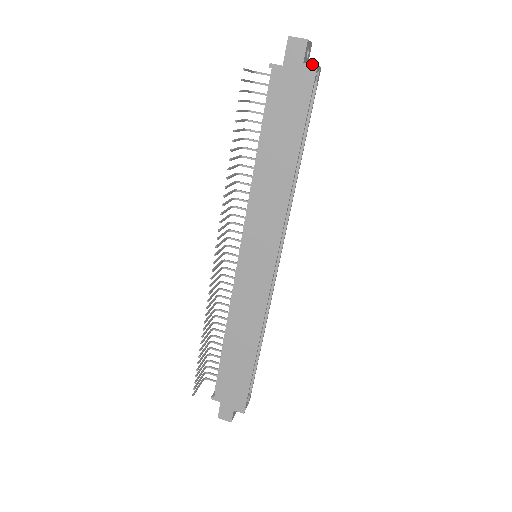
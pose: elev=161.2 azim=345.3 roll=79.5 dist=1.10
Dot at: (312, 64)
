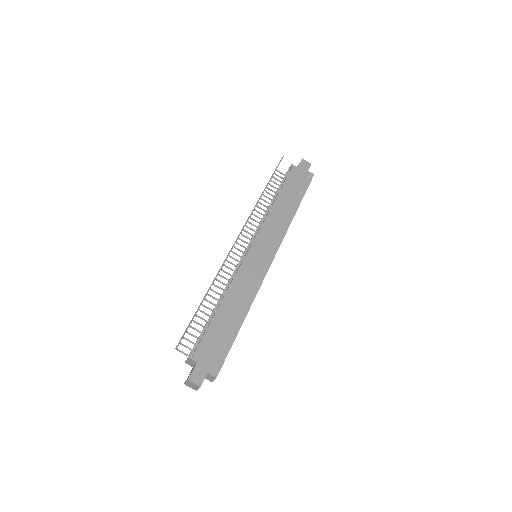
Dot at: (312, 173)
